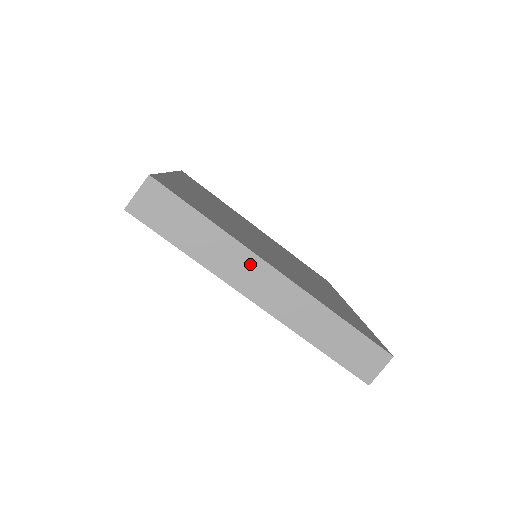
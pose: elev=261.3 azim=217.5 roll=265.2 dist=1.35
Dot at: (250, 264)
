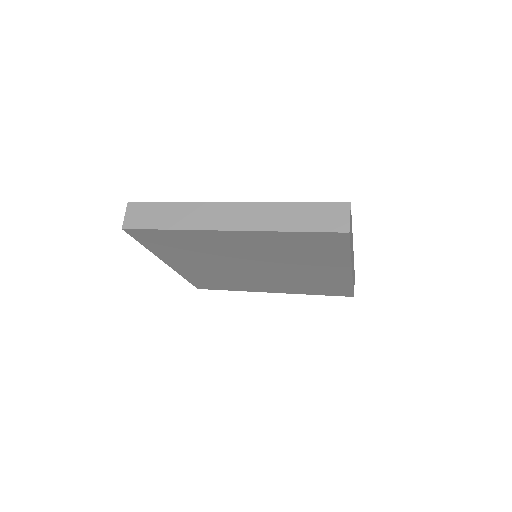
Dot at: (211, 210)
